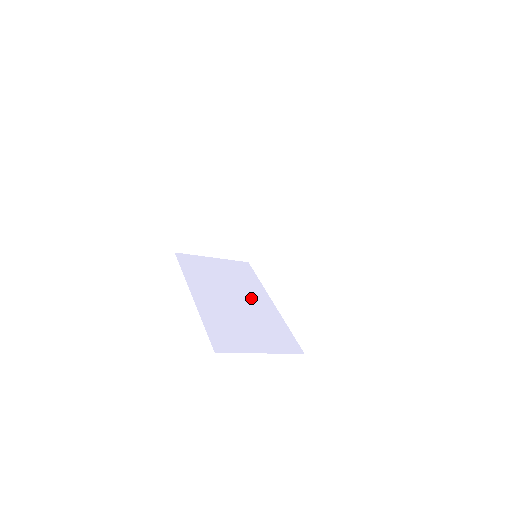
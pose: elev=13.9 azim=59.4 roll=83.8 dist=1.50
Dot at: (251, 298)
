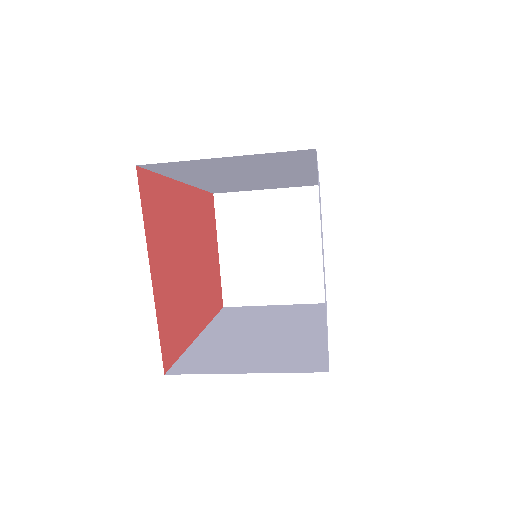
Dot at: (292, 328)
